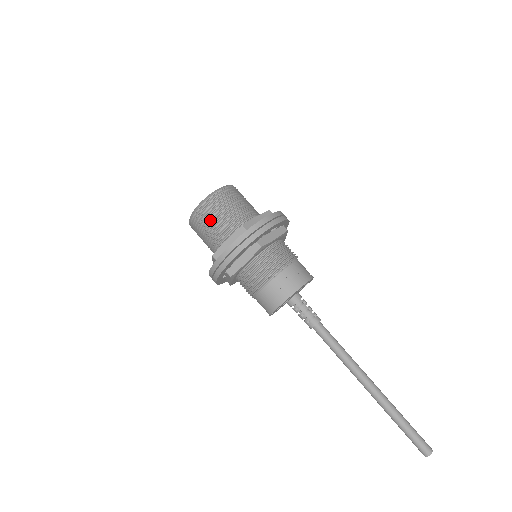
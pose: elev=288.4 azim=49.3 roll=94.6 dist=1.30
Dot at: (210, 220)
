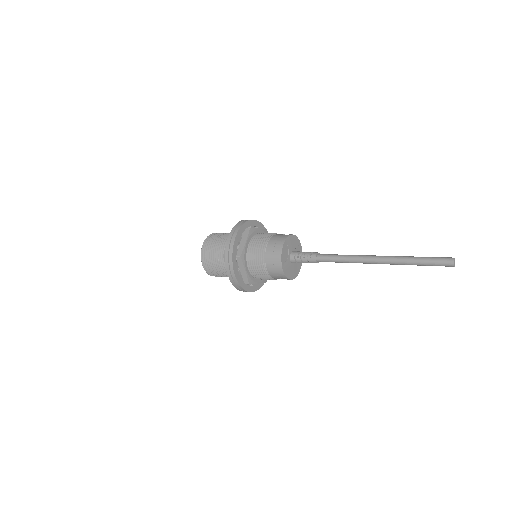
Dot at: (213, 245)
